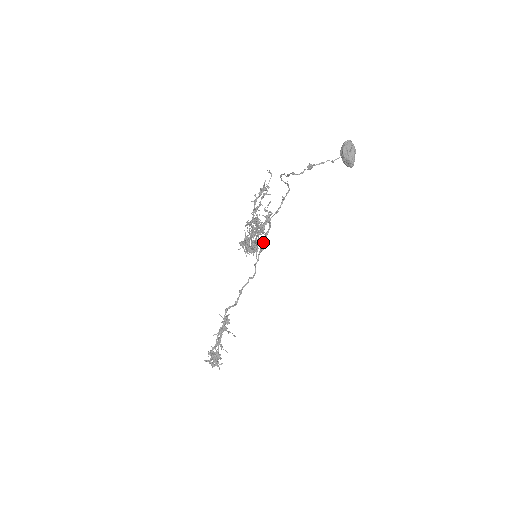
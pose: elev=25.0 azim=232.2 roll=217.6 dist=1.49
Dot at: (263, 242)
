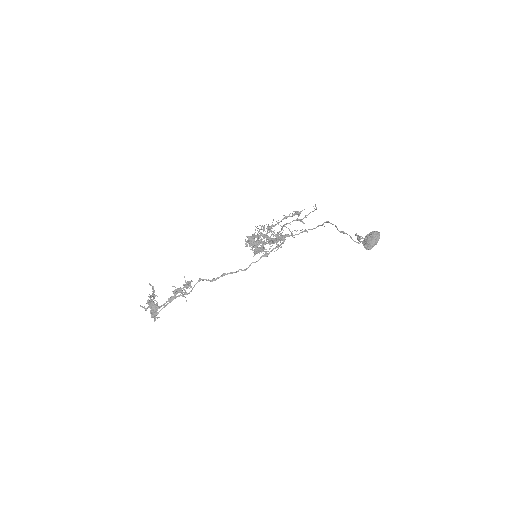
Dot at: (271, 251)
